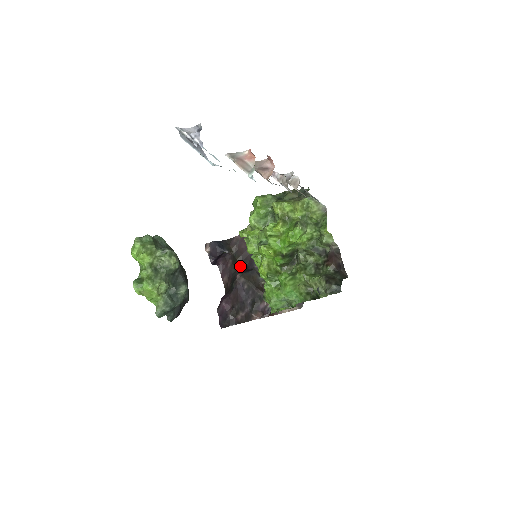
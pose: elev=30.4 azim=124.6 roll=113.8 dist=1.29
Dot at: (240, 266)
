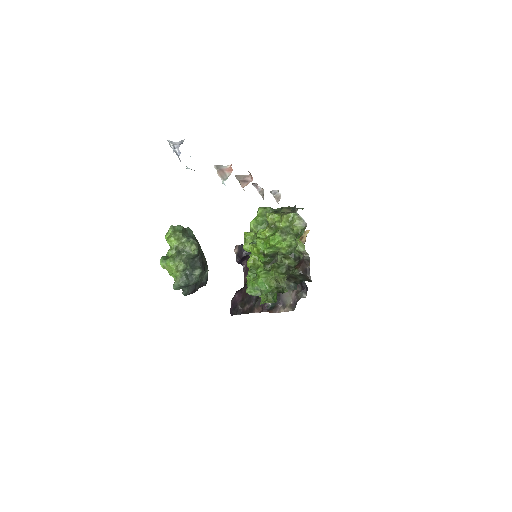
Dot at: occluded
